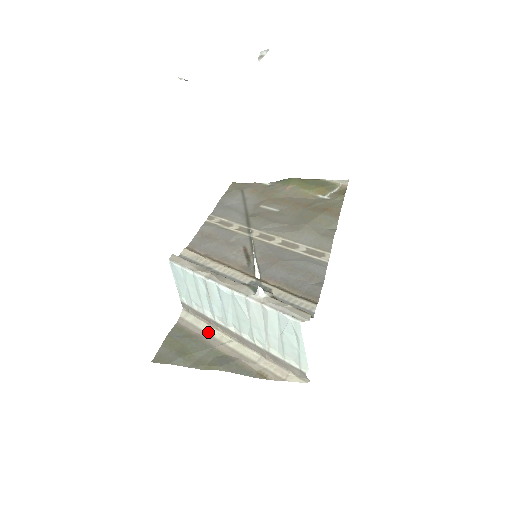
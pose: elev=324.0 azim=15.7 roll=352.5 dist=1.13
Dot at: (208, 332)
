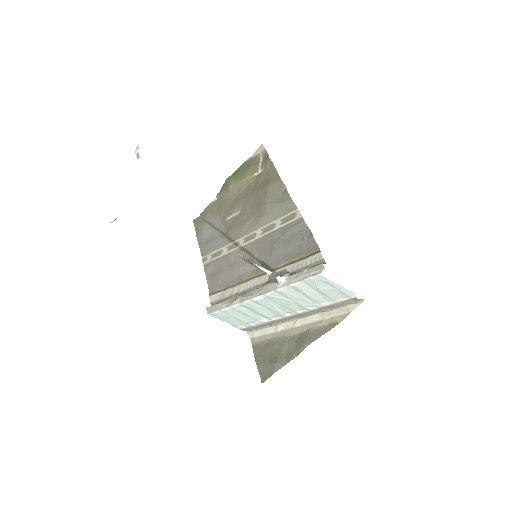
Dot at: (276, 331)
